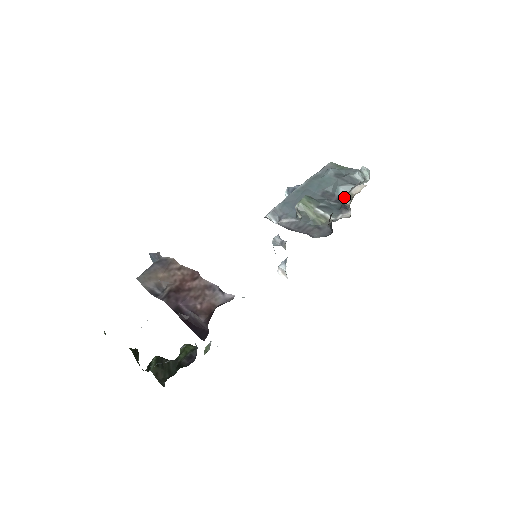
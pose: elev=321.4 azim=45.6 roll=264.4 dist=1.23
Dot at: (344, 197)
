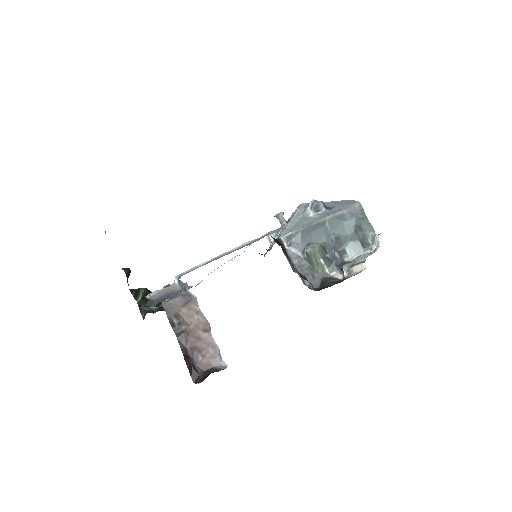
Dot at: (346, 267)
